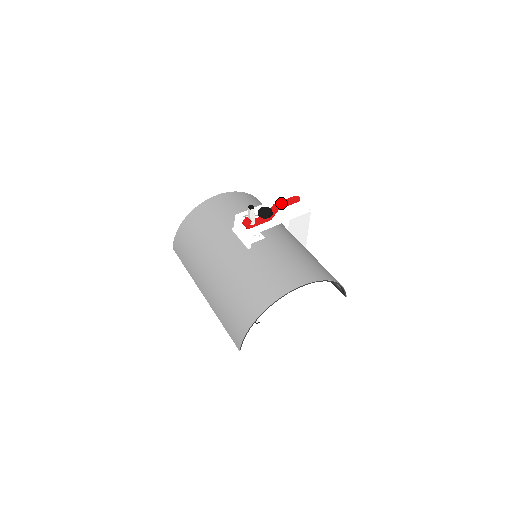
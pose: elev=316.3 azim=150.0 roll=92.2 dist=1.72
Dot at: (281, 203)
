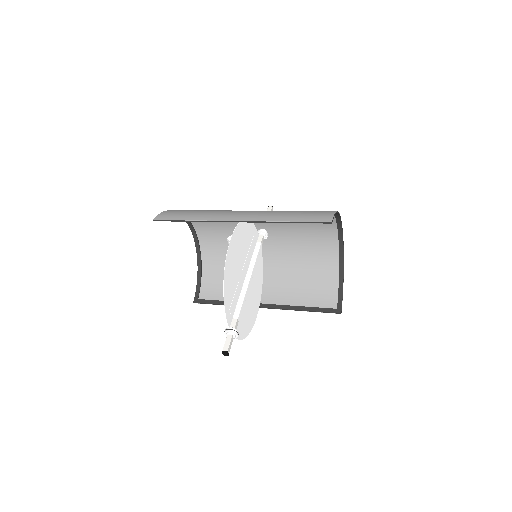
Dot at: occluded
